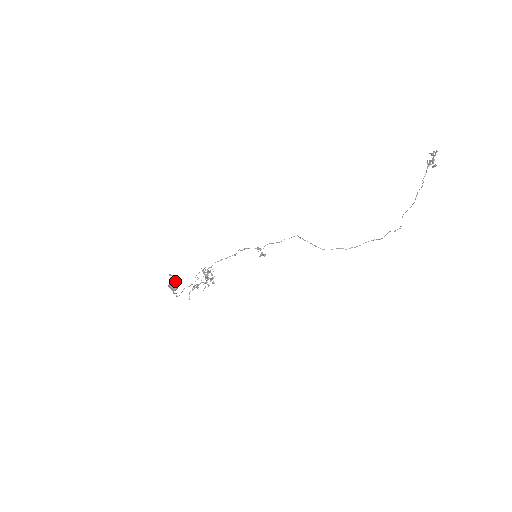
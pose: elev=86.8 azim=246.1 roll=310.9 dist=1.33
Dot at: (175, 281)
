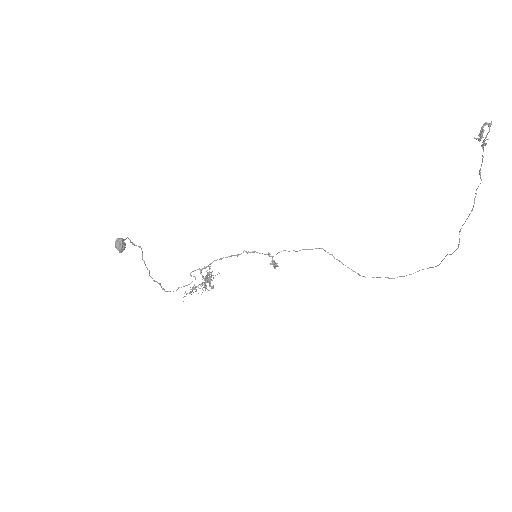
Dot at: (120, 239)
